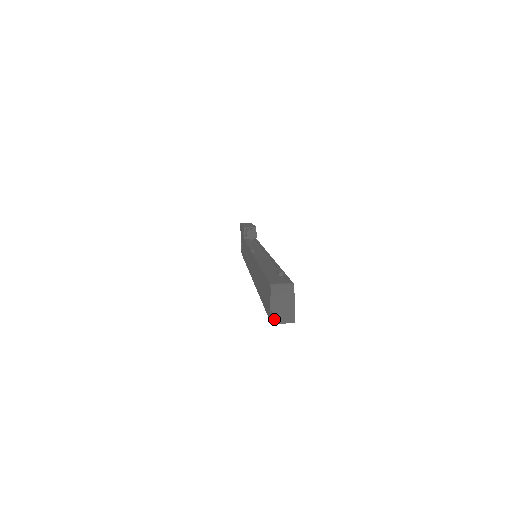
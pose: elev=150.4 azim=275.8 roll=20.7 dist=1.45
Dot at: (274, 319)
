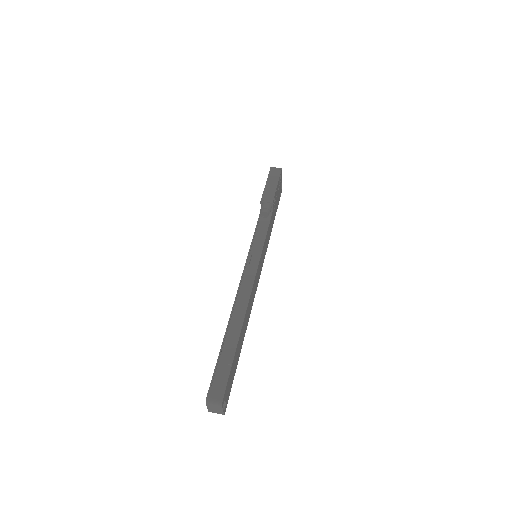
Dot at: (210, 411)
